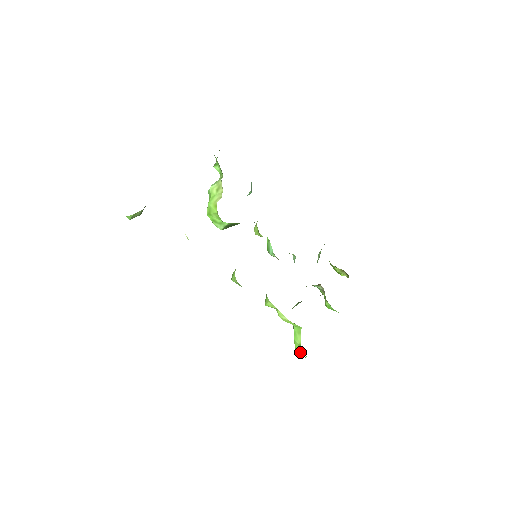
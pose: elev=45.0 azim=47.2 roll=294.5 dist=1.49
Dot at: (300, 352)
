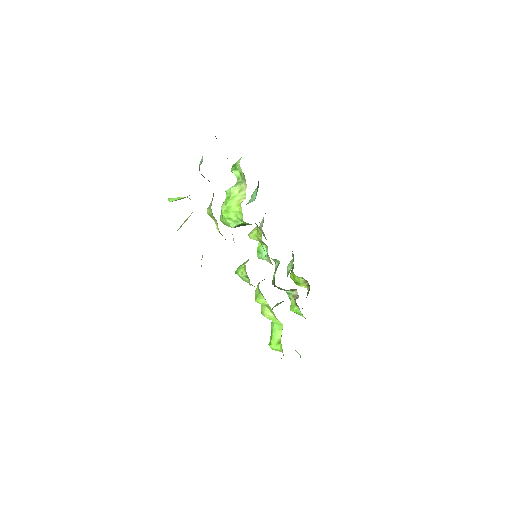
Dot at: (276, 347)
